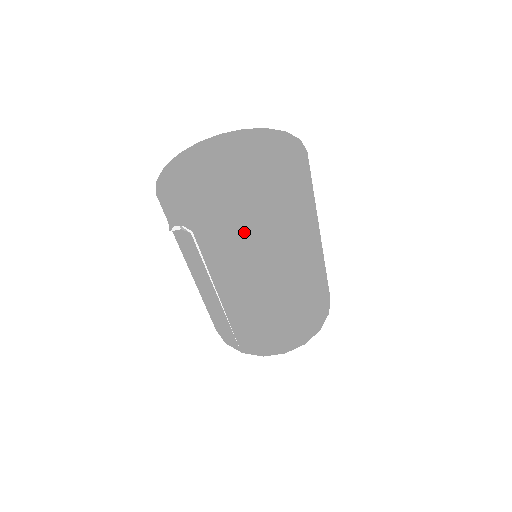
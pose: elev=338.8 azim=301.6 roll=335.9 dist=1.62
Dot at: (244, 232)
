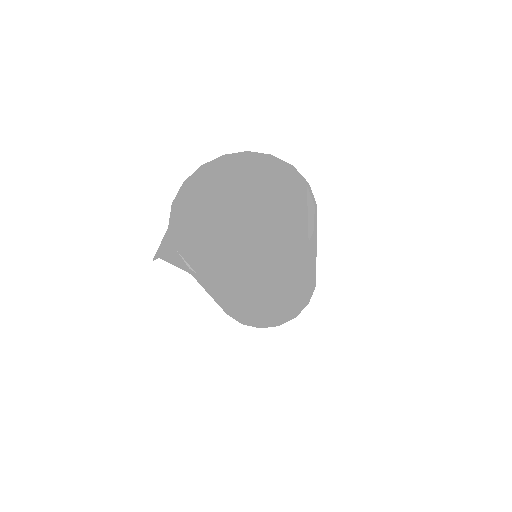
Dot at: (211, 288)
